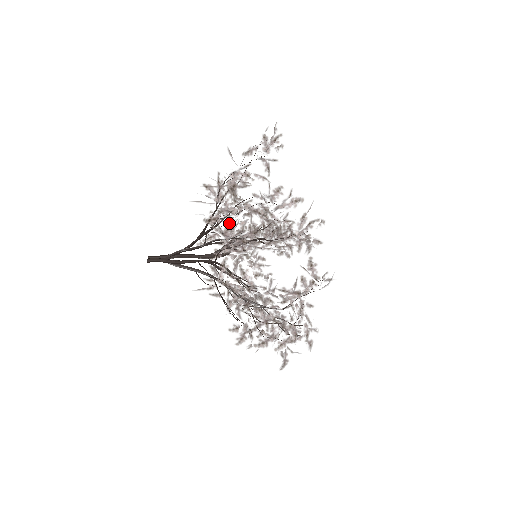
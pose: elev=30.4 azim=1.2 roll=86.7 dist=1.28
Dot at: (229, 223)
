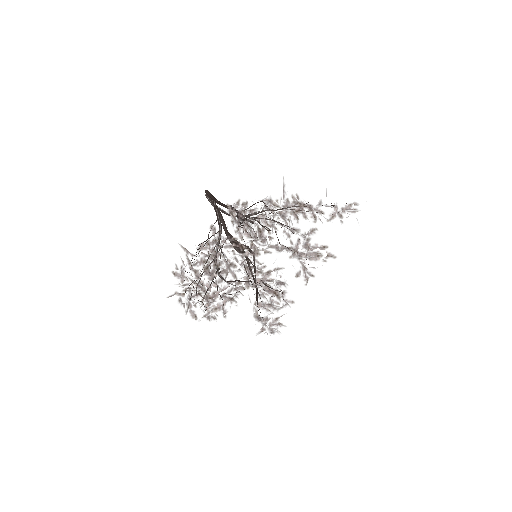
Dot at: occluded
